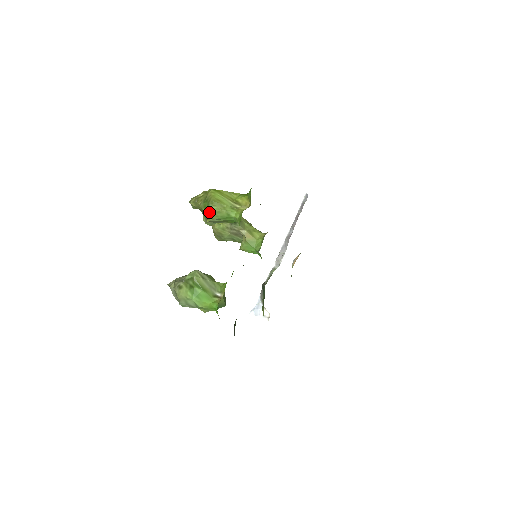
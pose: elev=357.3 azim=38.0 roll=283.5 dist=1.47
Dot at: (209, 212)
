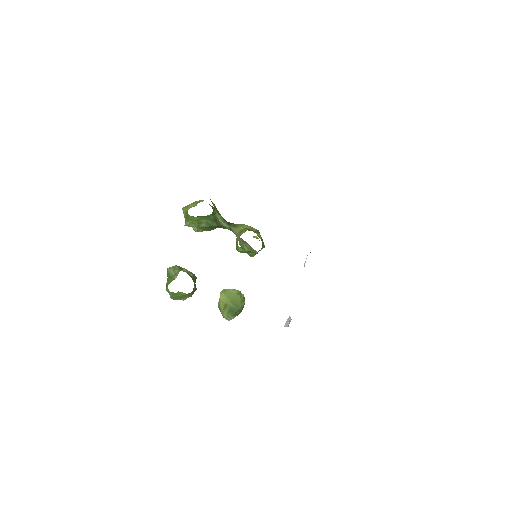
Dot at: (185, 218)
